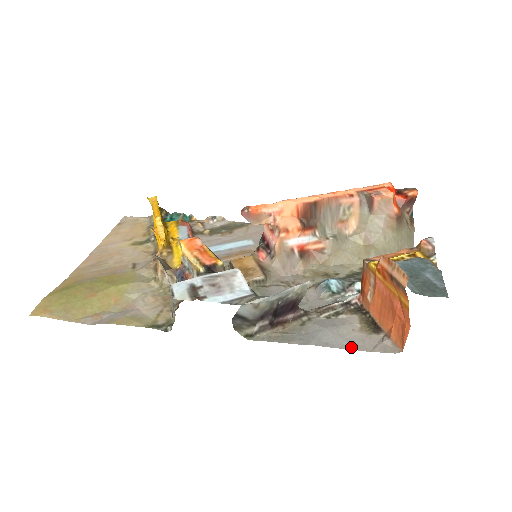
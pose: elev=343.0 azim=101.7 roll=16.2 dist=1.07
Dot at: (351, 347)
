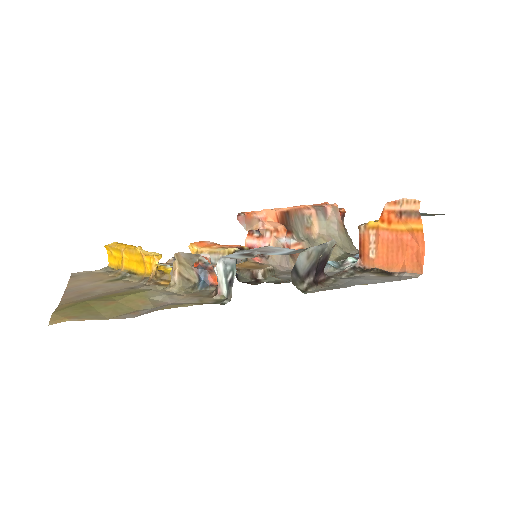
Dot at: (385, 281)
